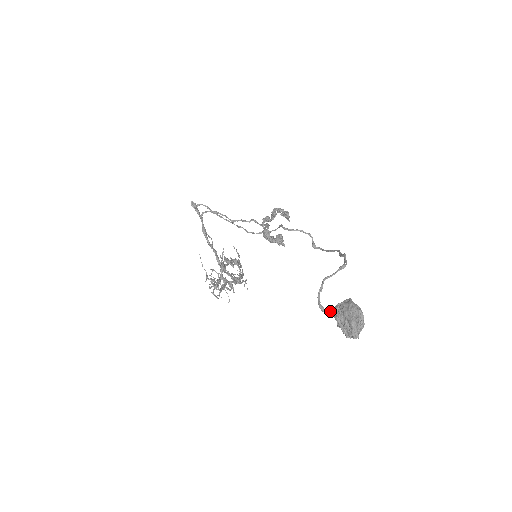
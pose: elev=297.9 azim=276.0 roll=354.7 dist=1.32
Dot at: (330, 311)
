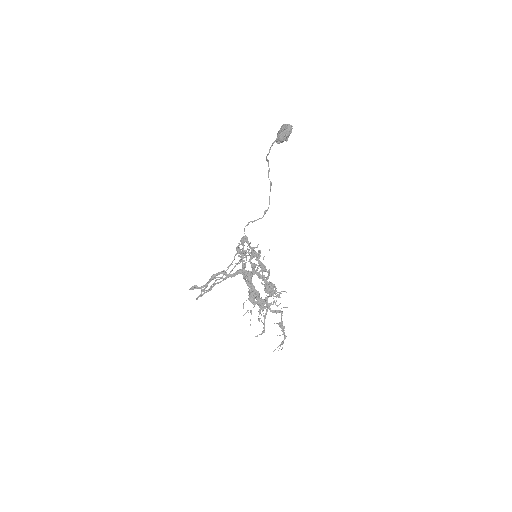
Dot at: (276, 141)
